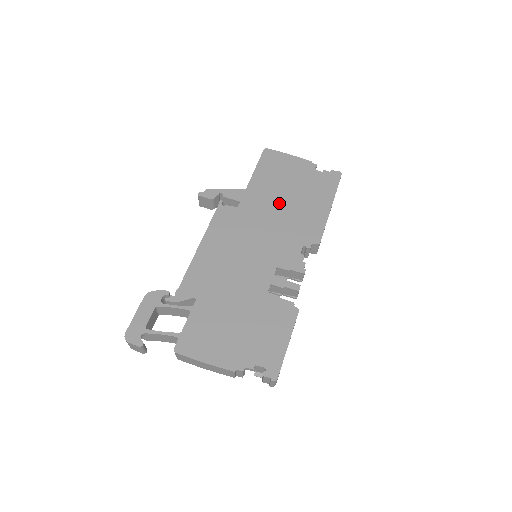
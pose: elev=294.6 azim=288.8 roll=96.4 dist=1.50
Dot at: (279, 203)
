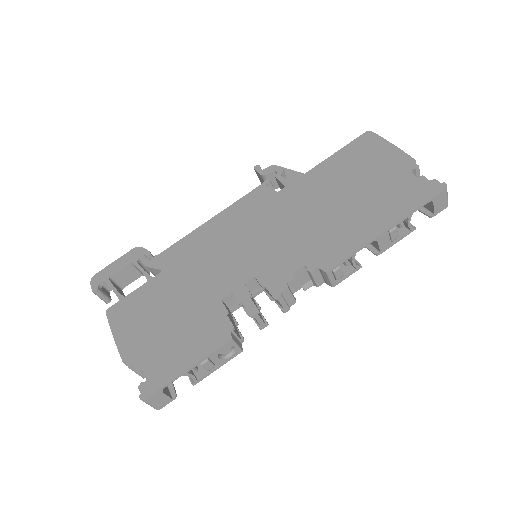
Dot at: (325, 202)
